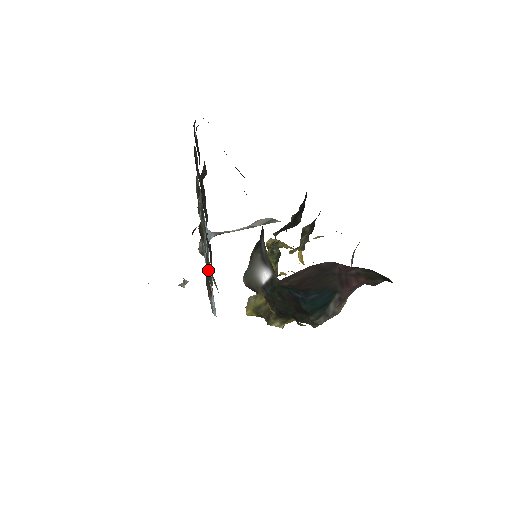
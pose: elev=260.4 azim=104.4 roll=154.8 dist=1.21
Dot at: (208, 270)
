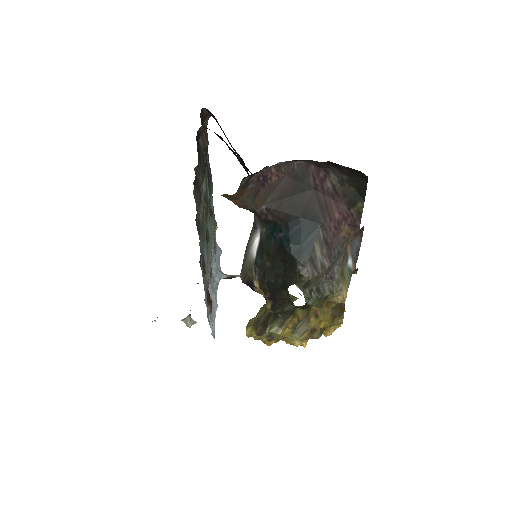
Dot at: (199, 226)
